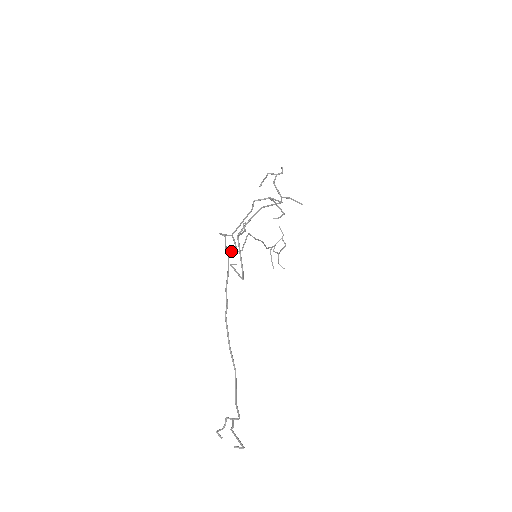
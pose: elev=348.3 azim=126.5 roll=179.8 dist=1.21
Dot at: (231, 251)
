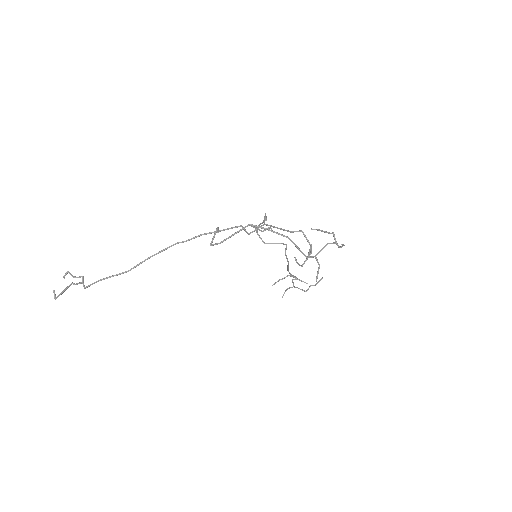
Dot at: occluded
